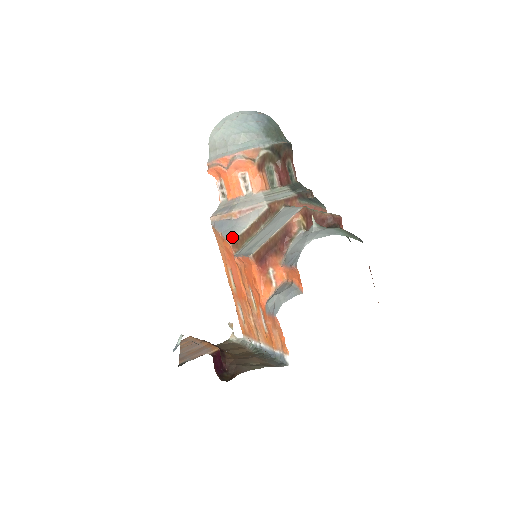
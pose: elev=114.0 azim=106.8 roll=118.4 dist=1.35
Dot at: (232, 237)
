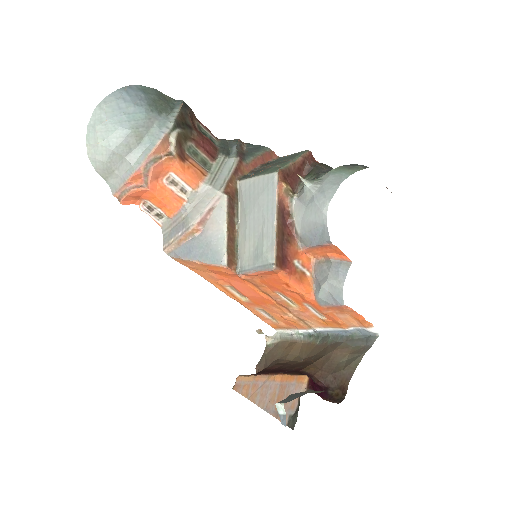
Dot at: (220, 258)
